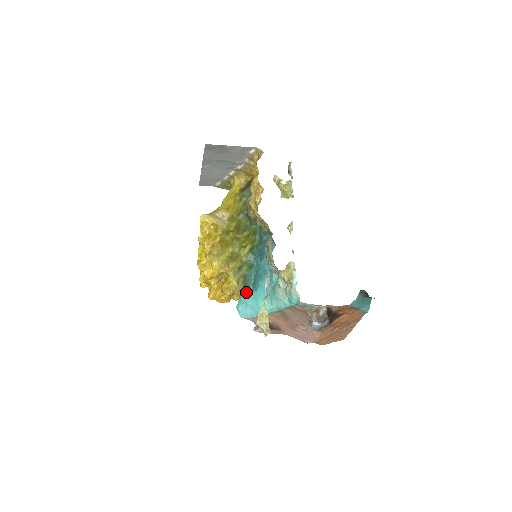
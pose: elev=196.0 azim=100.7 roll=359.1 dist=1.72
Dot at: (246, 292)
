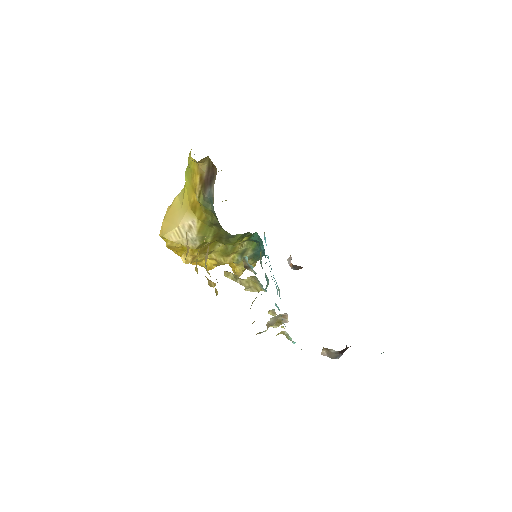
Dot at: occluded
